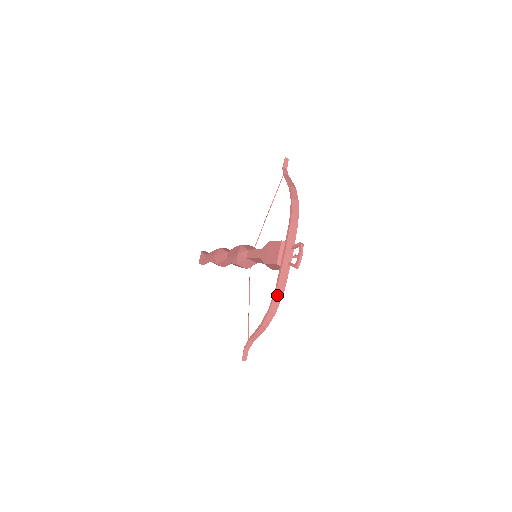
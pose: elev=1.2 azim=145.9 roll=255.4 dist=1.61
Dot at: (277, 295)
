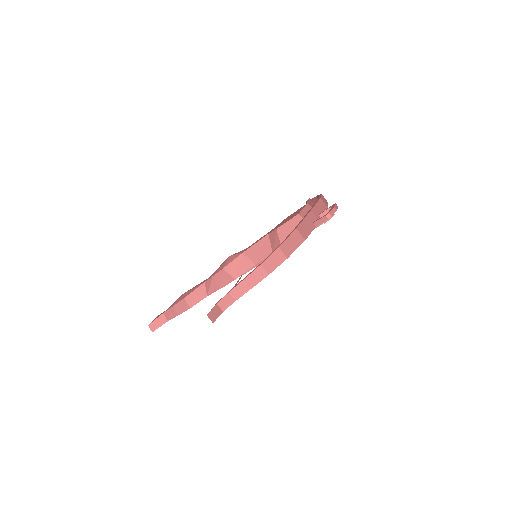
Dot at: (294, 237)
